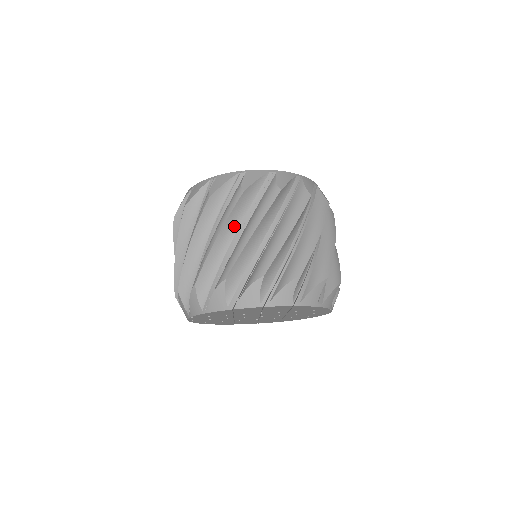
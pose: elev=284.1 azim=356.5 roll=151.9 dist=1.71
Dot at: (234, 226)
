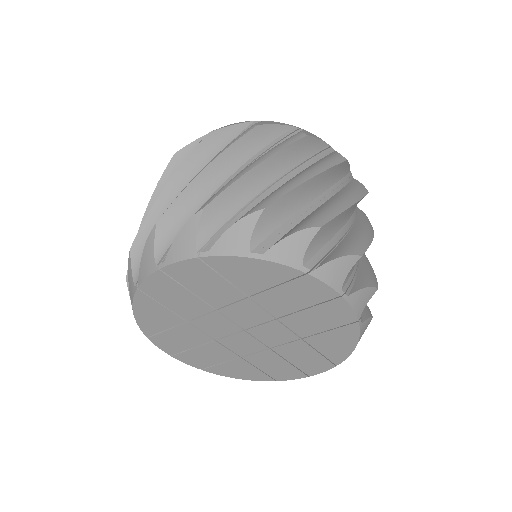
Dot at: occluded
